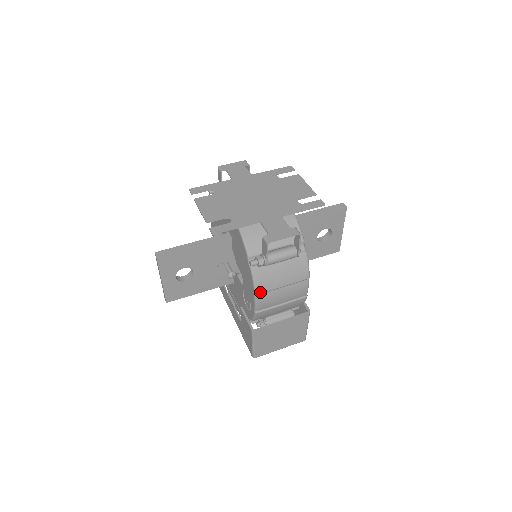
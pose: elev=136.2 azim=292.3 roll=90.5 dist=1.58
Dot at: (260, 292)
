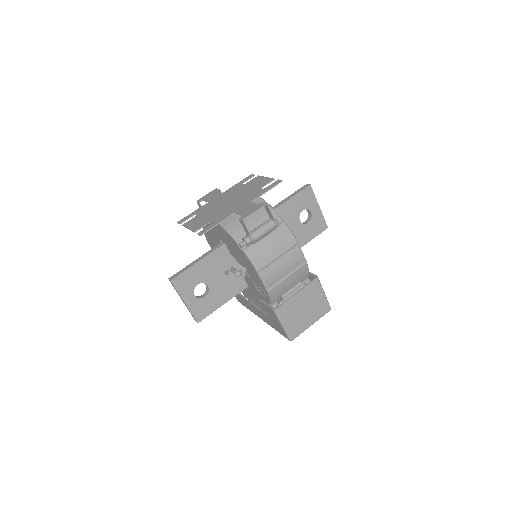
Dot at: (261, 268)
